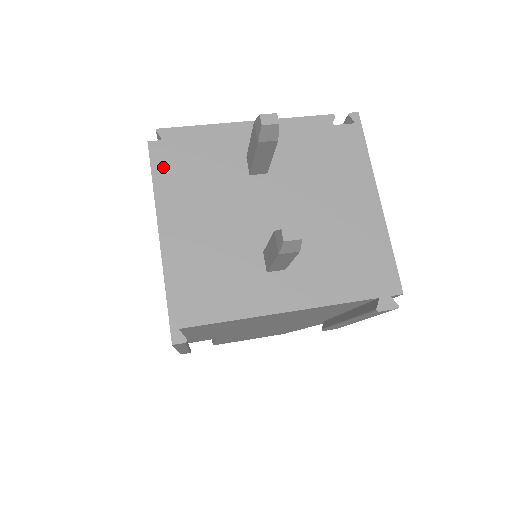
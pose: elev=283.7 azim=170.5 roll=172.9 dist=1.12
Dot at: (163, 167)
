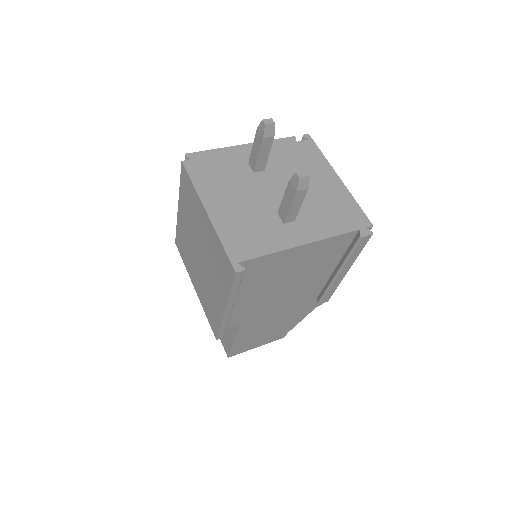
Dot at: (196, 174)
